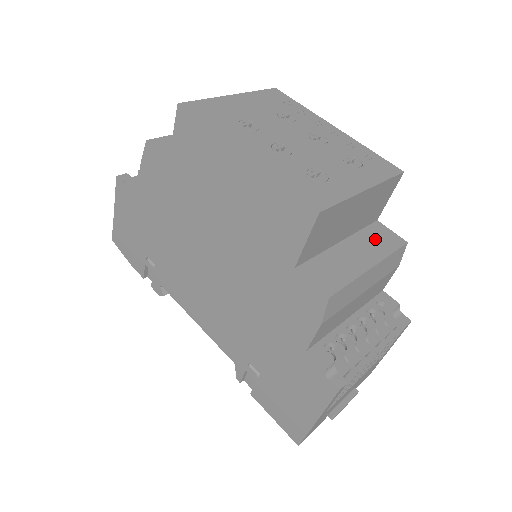
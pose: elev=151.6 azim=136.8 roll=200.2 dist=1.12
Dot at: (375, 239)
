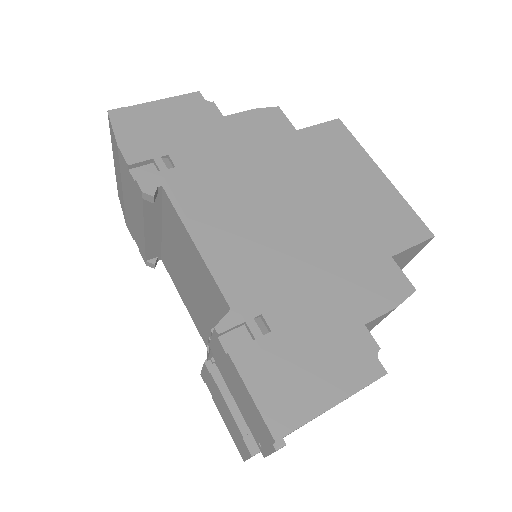
Dot at: occluded
